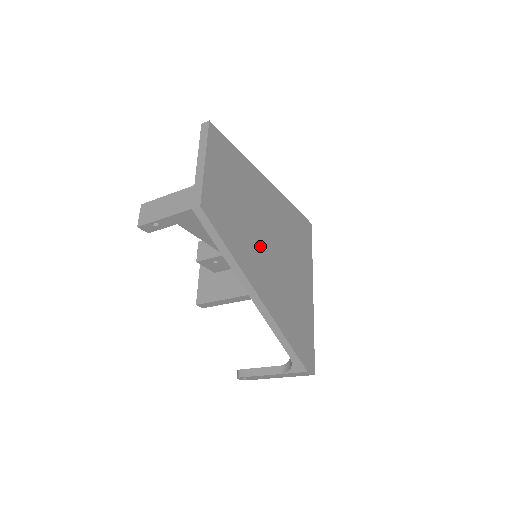
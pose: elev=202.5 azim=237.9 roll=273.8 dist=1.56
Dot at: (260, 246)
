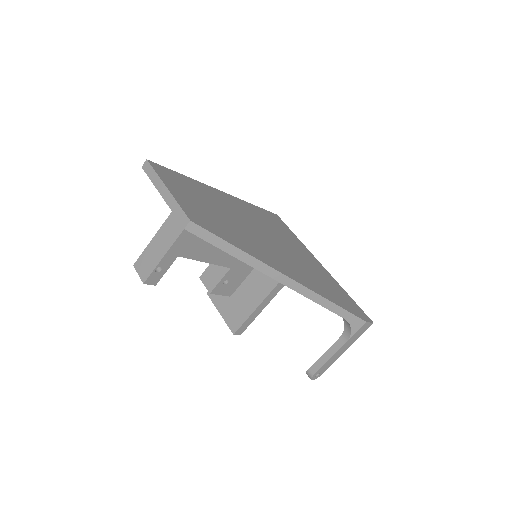
Dot at: (256, 239)
